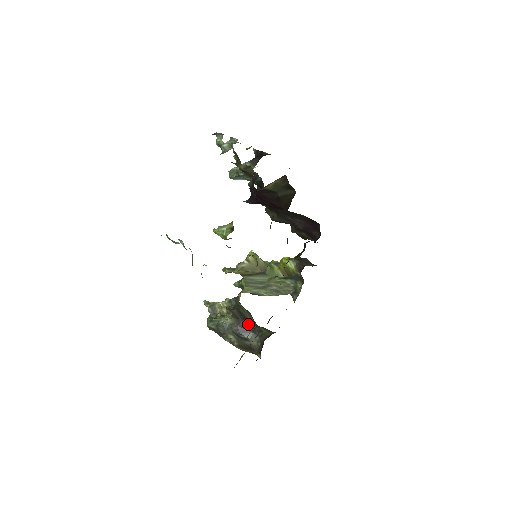
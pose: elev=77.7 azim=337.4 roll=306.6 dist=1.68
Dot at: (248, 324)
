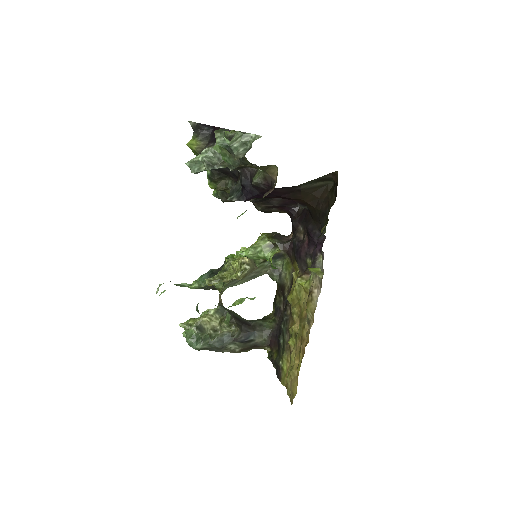
Dot at: (247, 325)
